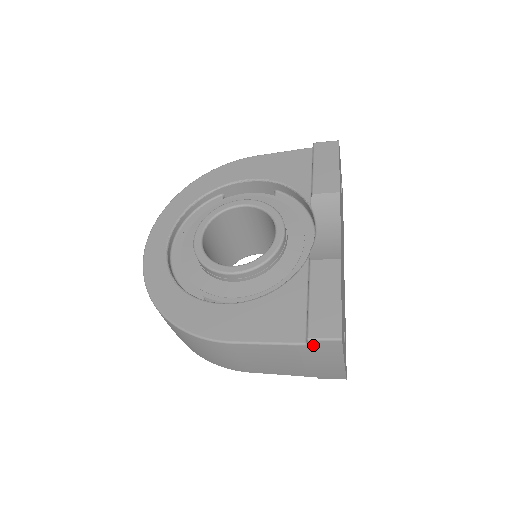
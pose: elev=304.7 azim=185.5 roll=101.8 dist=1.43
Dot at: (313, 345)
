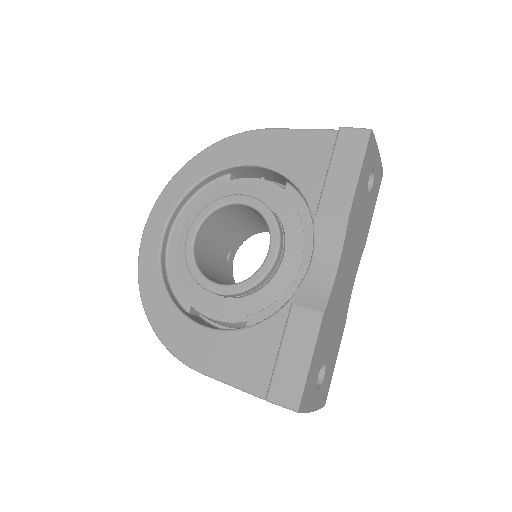
Dot at: occluded
